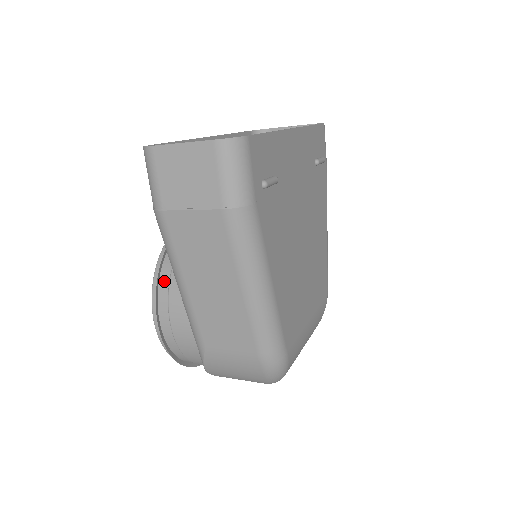
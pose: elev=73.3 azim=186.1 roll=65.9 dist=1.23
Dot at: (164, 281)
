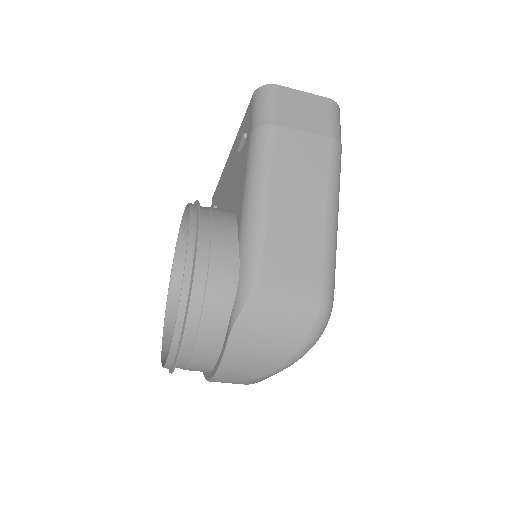
Dot at: (204, 219)
